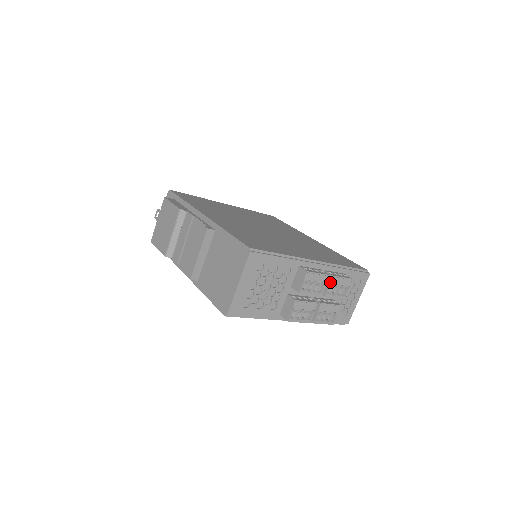
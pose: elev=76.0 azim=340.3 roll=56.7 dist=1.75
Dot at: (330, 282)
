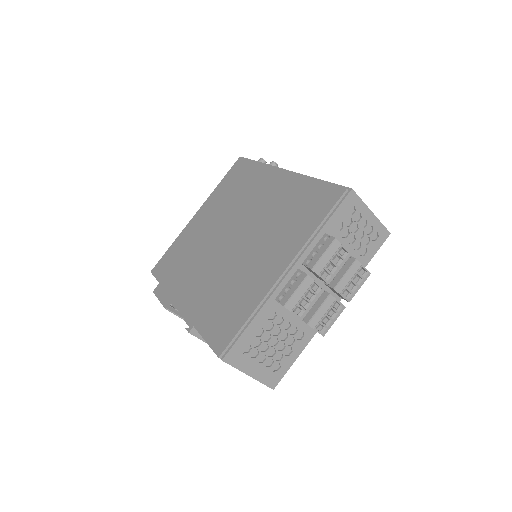
Dot at: (317, 274)
